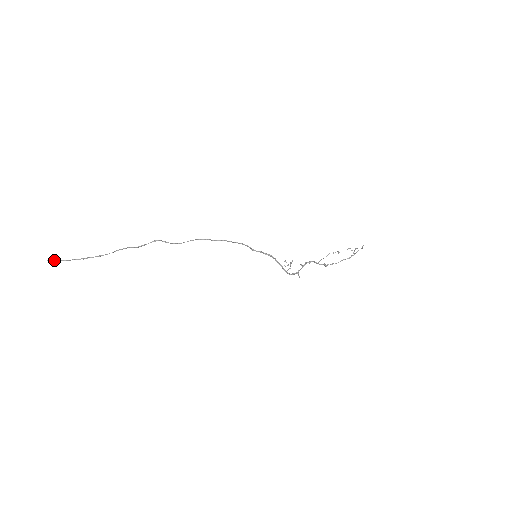
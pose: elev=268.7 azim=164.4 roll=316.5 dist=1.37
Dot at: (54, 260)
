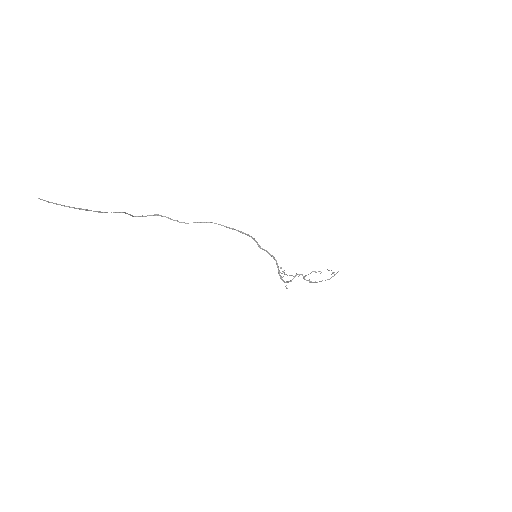
Dot at: occluded
